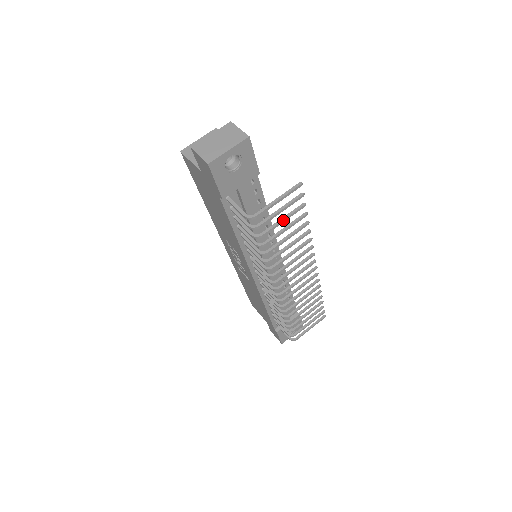
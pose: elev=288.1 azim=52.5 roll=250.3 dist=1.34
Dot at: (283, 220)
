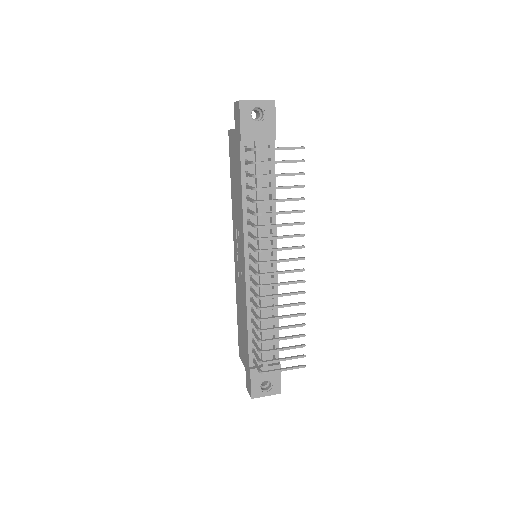
Dot at: (281, 174)
